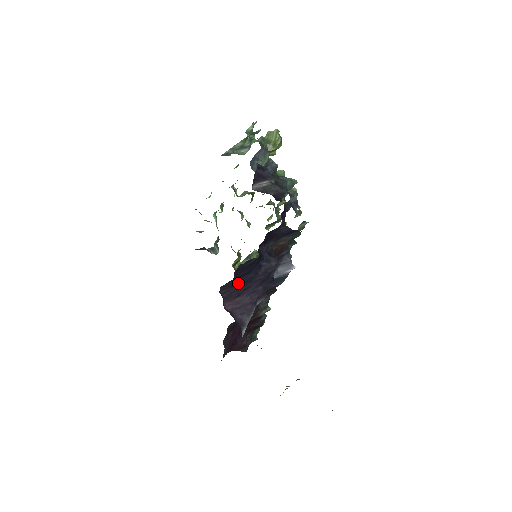
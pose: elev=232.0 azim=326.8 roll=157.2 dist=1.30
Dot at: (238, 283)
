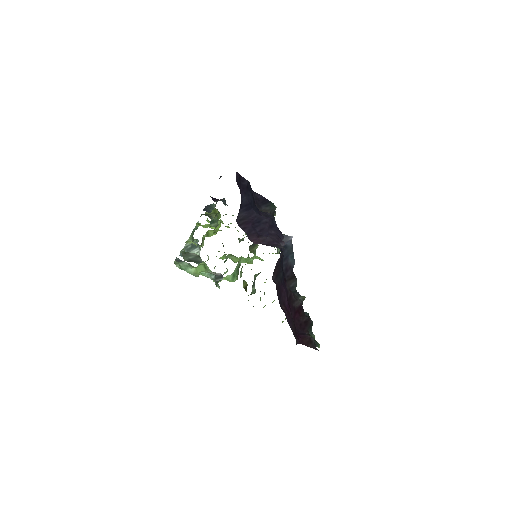
Dot at: (250, 220)
